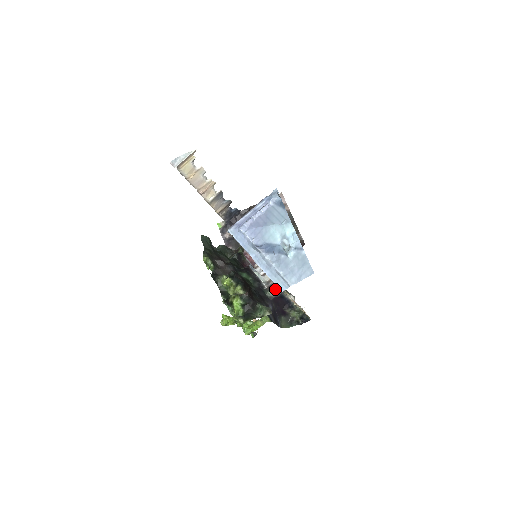
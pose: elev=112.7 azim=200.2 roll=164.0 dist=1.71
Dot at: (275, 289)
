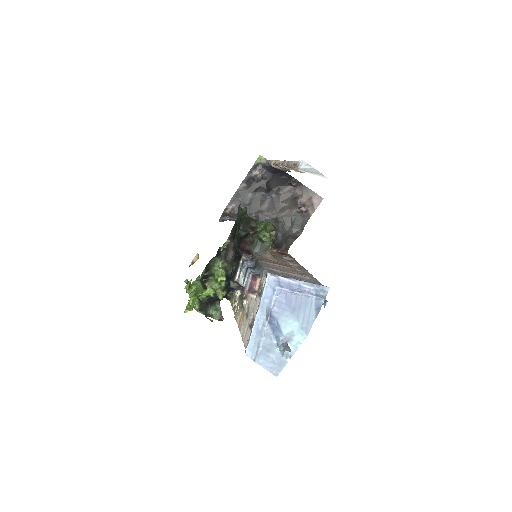
Dot at: (238, 285)
